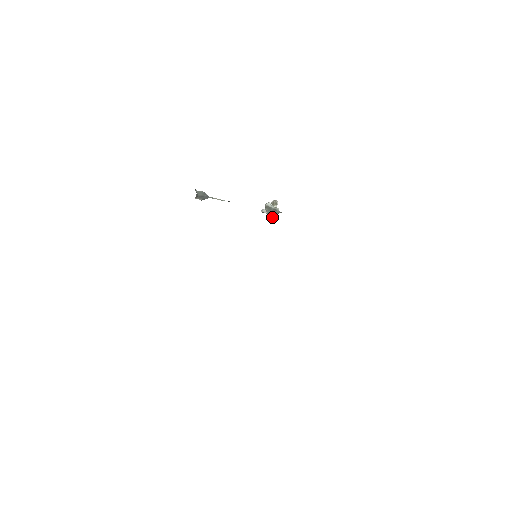
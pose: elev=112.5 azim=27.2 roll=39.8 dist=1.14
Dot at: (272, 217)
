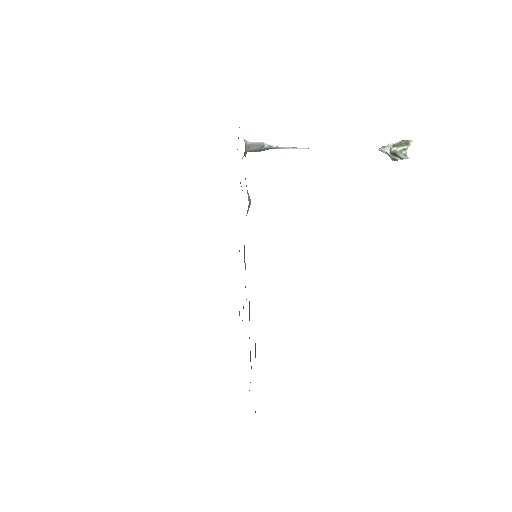
Dot at: occluded
